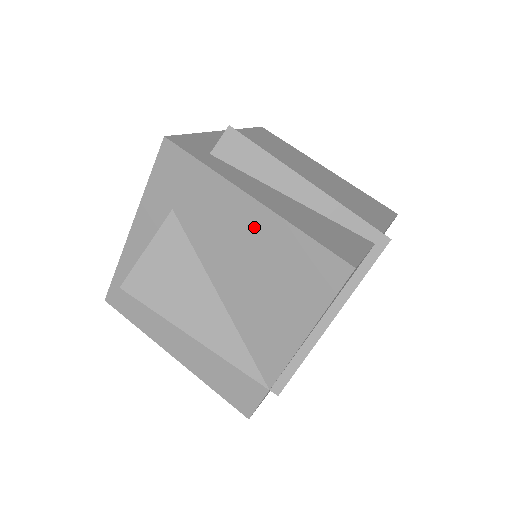
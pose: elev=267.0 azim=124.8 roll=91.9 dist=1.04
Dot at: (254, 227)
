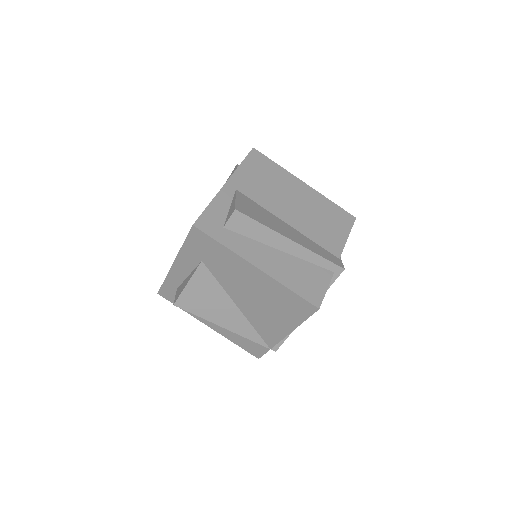
Dot at: (257, 280)
